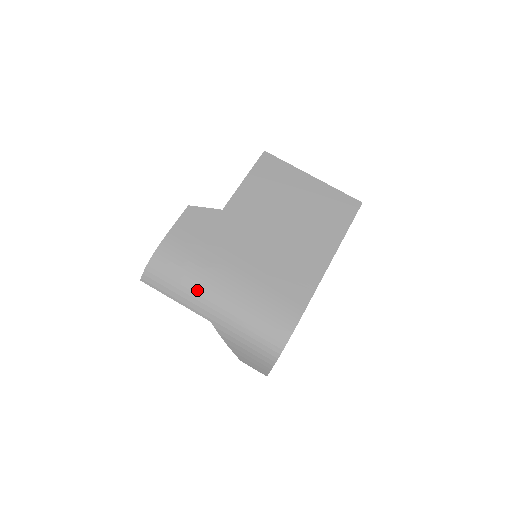
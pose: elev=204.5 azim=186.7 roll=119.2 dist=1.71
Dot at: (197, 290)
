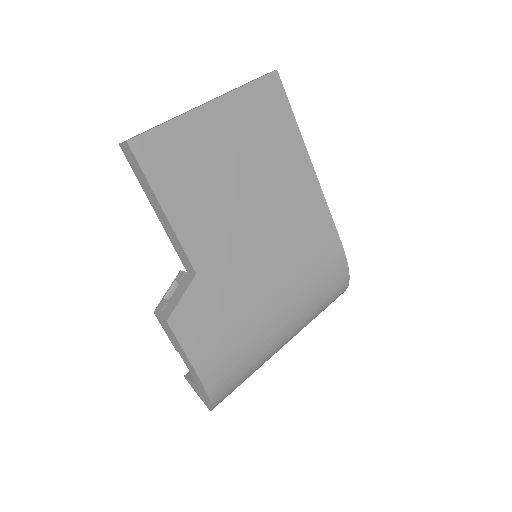
Dot at: (267, 352)
